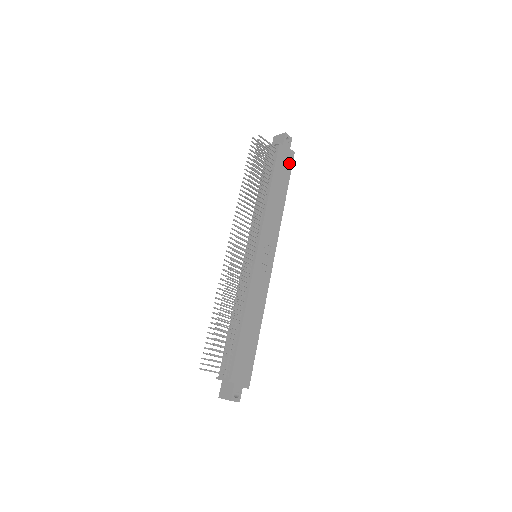
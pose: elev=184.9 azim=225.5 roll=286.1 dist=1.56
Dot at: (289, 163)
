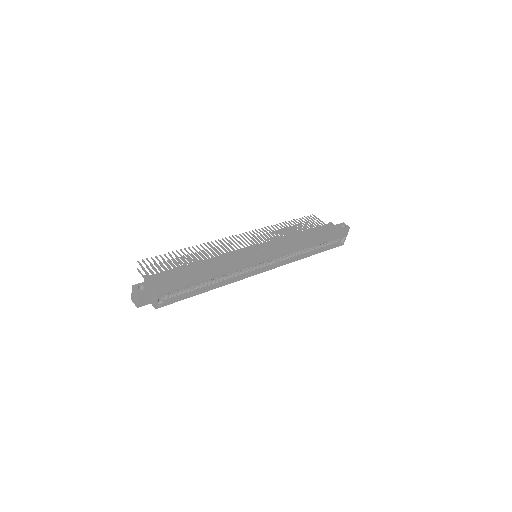
Dot at: (336, 234)
